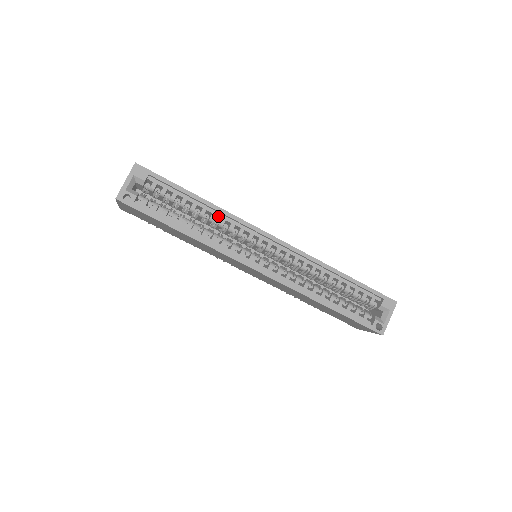
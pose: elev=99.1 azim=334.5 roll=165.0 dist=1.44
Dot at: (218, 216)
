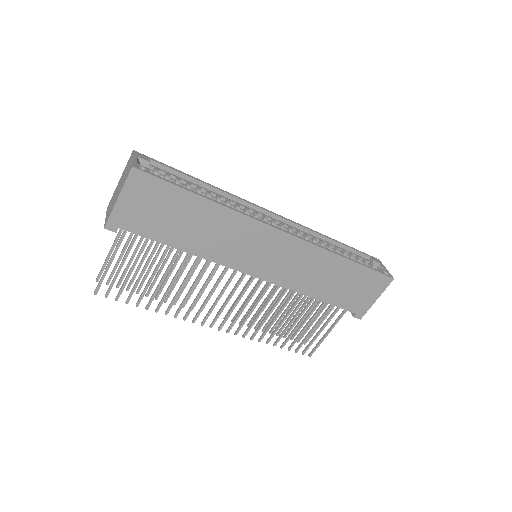
Dot at: (222, 198)
